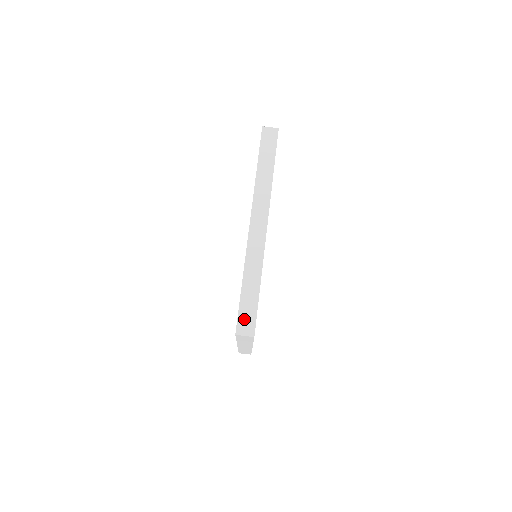
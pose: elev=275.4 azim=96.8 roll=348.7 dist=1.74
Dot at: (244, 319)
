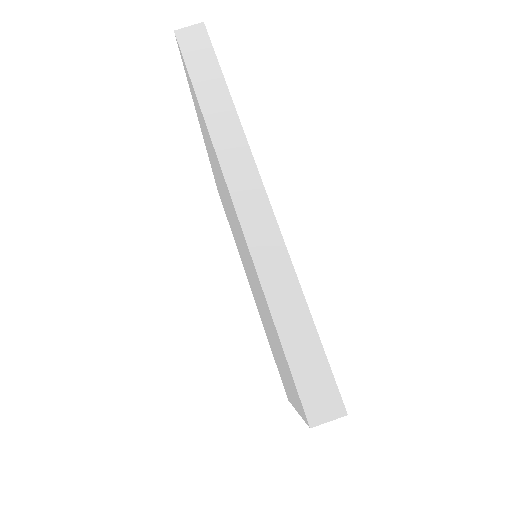
Dot at: (311, 389)
